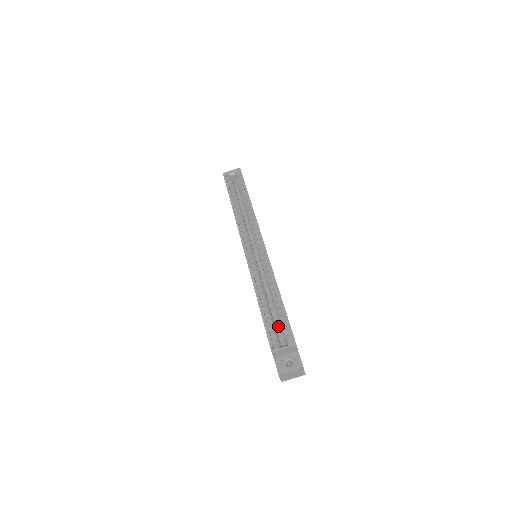
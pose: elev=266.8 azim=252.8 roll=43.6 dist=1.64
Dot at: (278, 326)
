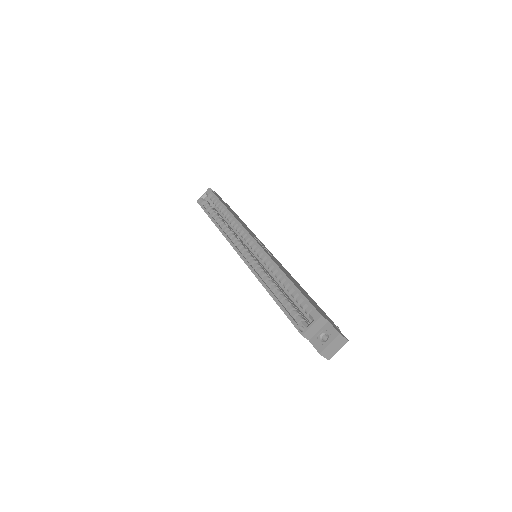
Dot at: occluded
